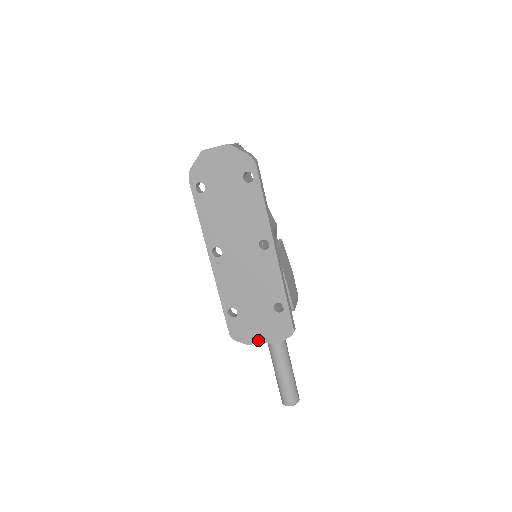
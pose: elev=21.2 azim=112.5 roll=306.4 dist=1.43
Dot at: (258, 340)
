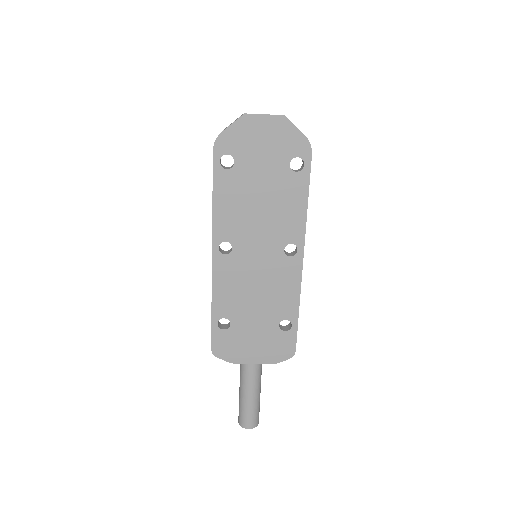
Dot at: (247, 359)
